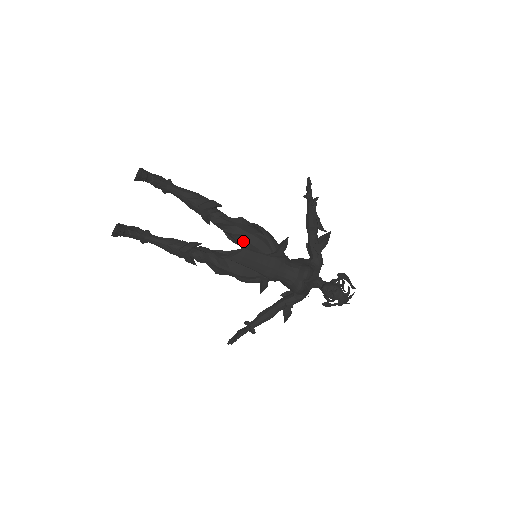
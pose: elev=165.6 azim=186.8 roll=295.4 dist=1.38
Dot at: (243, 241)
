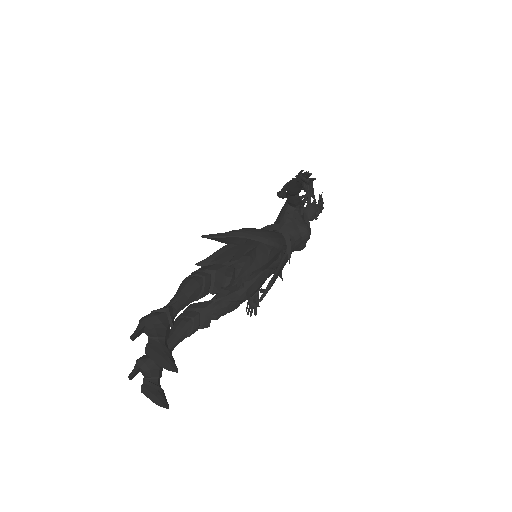
Dot at: occluded
